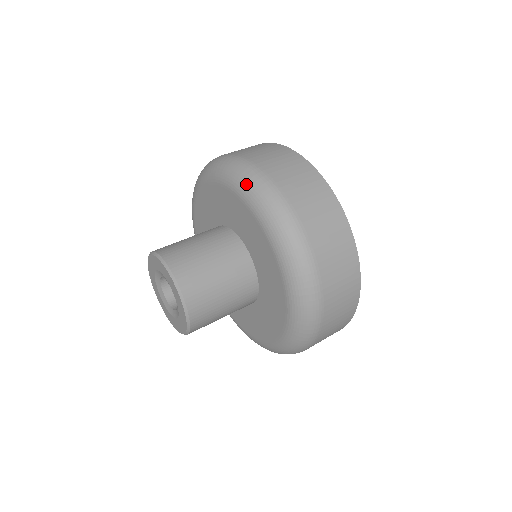
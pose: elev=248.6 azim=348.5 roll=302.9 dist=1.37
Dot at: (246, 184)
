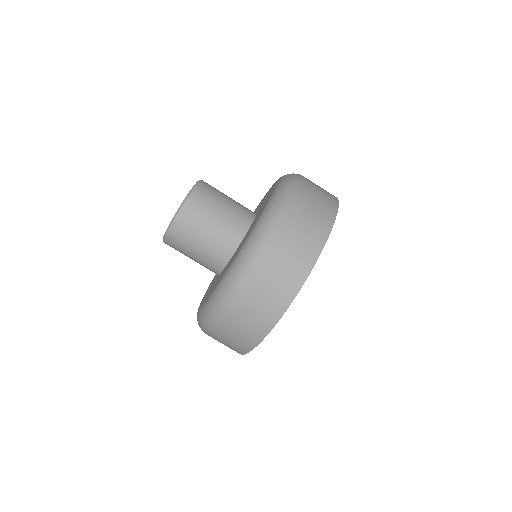
Dot at: (284, 183)
